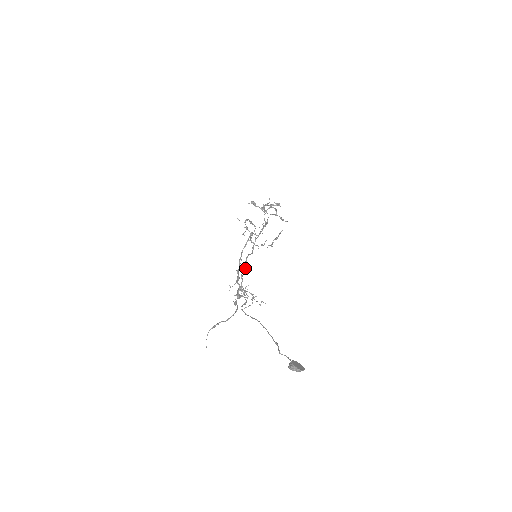
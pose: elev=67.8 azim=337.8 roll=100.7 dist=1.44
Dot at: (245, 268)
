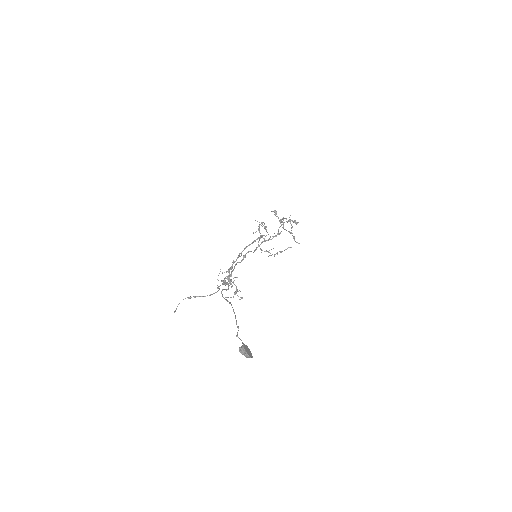
Dot at: (241, 261)
